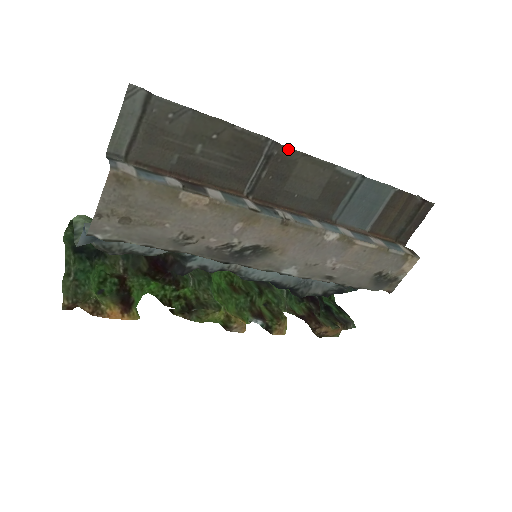
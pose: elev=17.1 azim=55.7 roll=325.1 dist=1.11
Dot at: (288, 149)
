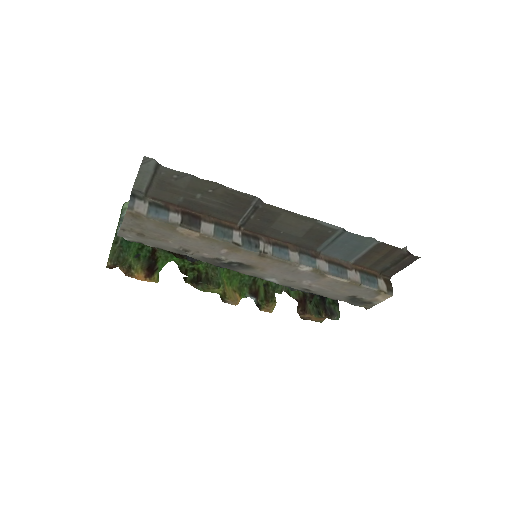
Dot at: (272, 206)
